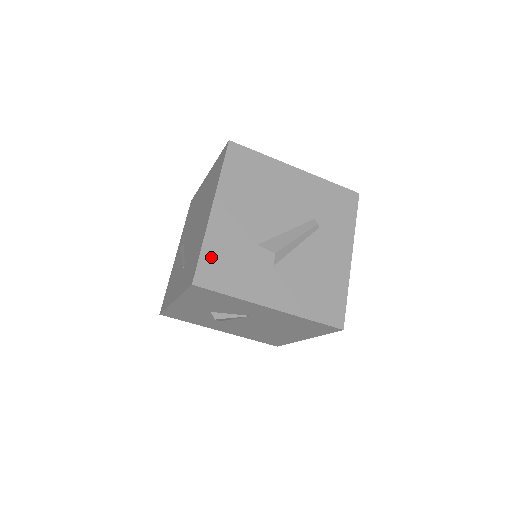
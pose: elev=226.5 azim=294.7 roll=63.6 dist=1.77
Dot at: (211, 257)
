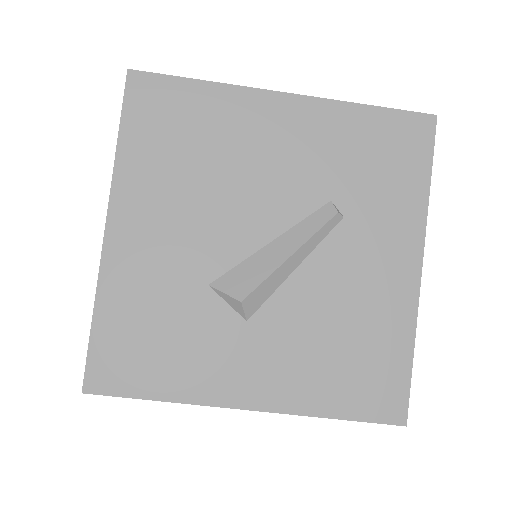
Dot at: (114, 331)
